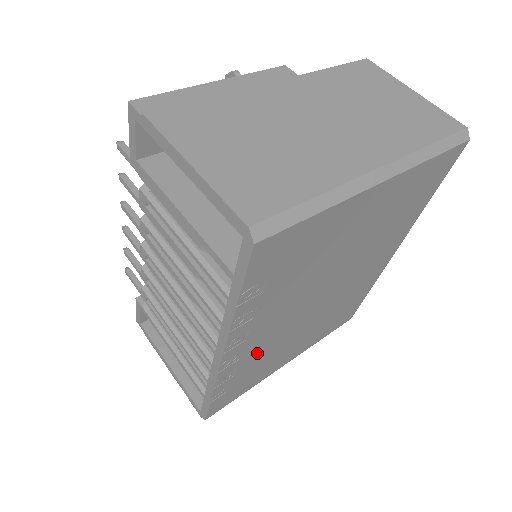
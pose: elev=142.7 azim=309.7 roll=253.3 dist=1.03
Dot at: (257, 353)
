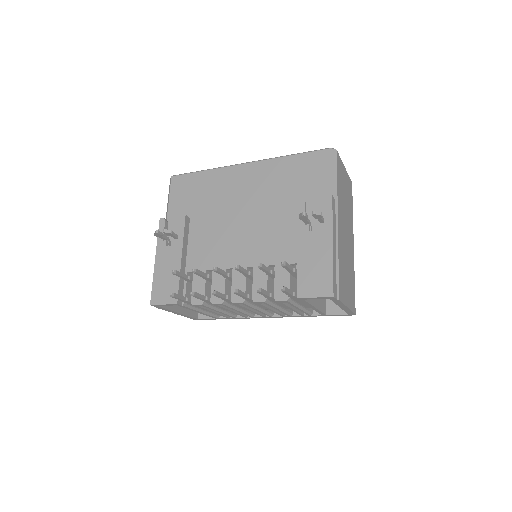
Dot at: occluded
